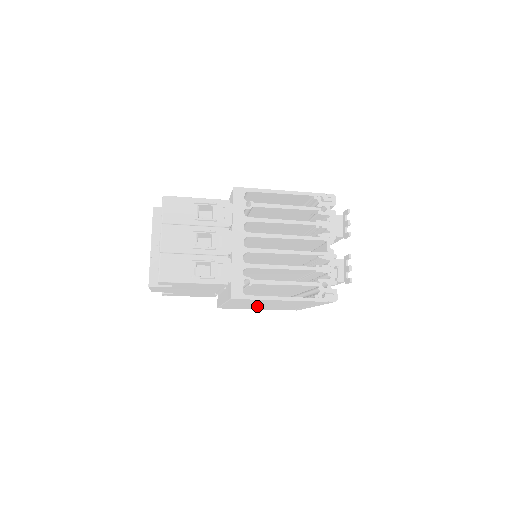
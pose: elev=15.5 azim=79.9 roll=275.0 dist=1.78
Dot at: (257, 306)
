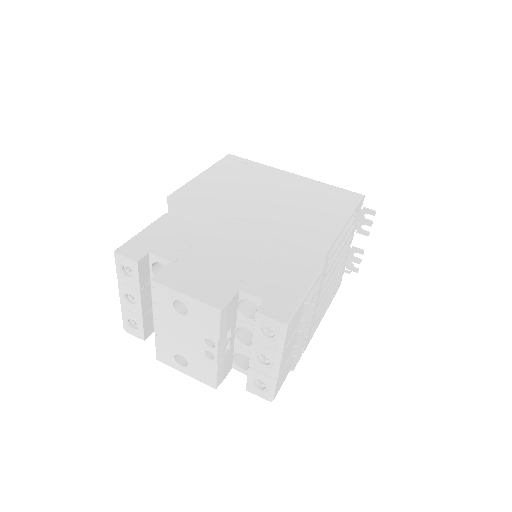
Dot at: occluded
